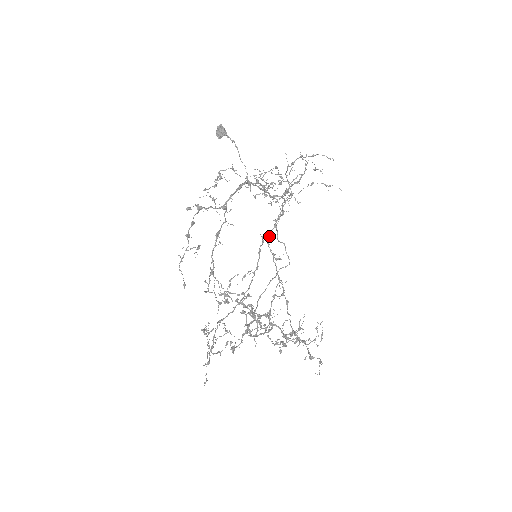
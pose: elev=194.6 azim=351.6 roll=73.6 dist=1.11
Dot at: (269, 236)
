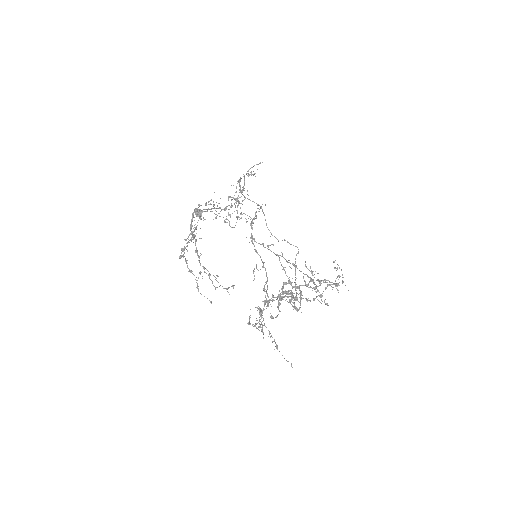
Dot at: (252, 237)
